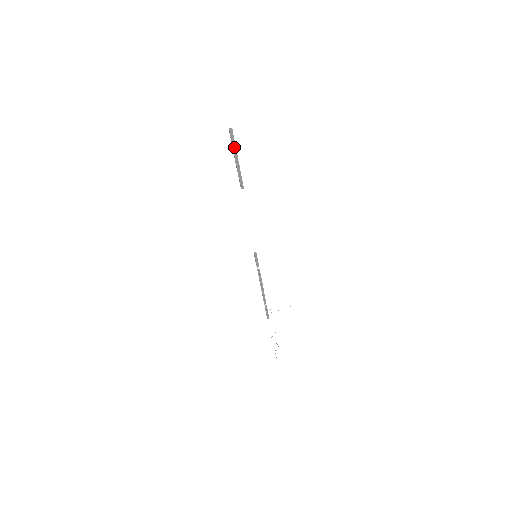
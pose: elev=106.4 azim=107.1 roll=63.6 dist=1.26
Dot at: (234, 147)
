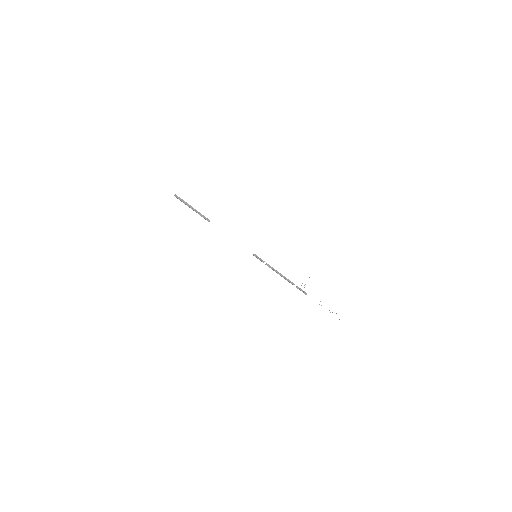
Dot at: (185, 202)
